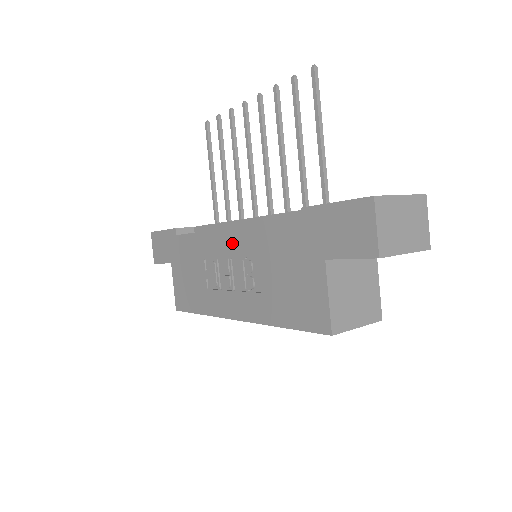
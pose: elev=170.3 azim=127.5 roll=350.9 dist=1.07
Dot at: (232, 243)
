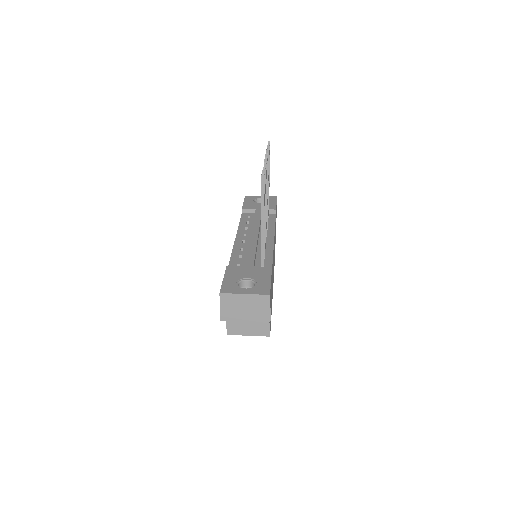
Dot at: occluded
